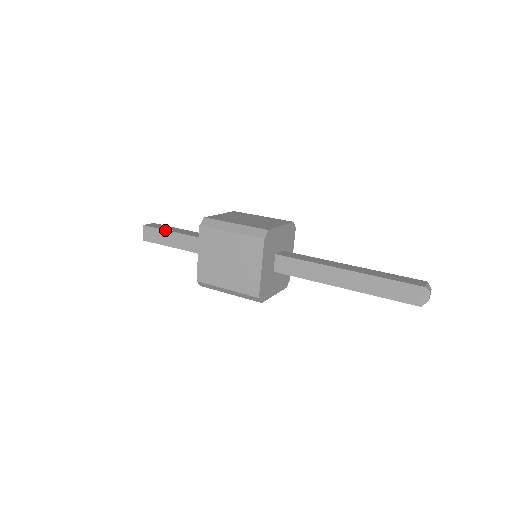
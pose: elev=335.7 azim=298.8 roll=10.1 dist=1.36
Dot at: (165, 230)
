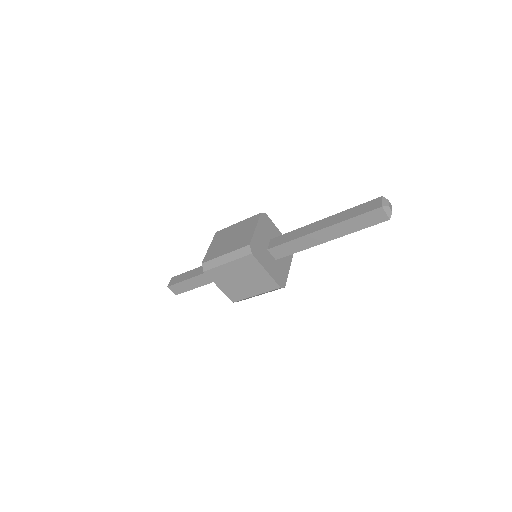
Dot at: (188, 271)
